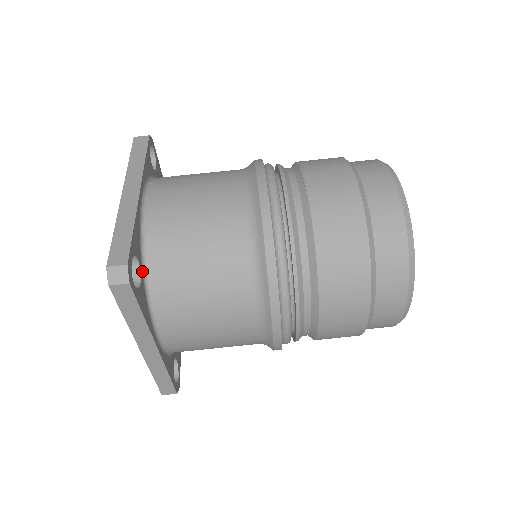
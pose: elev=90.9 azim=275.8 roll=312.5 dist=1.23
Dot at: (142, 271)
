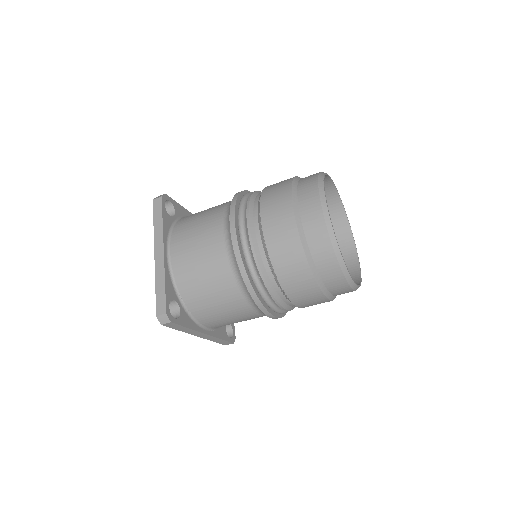
Dot at: occluded
